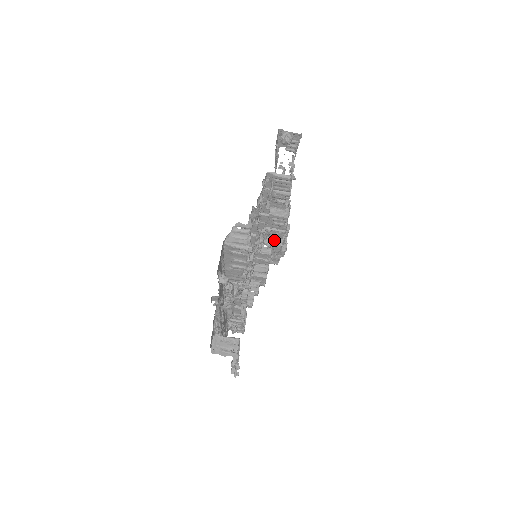
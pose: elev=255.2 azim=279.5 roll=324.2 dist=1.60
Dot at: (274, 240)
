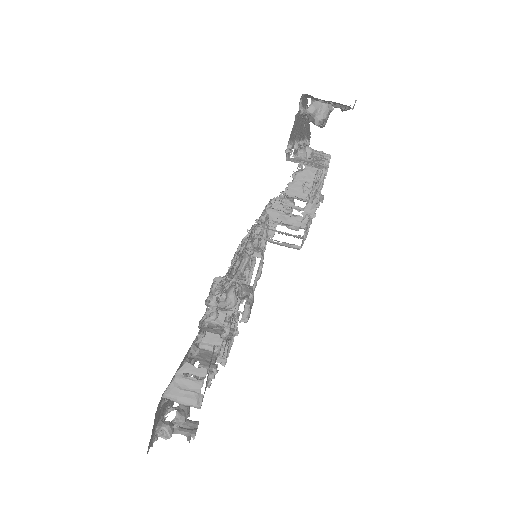
Dot at: (299, 192)
